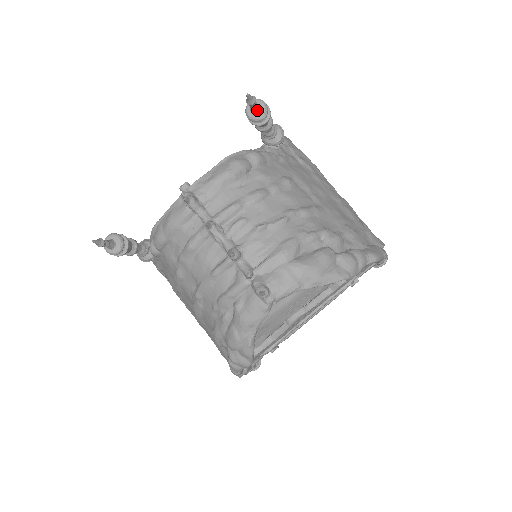
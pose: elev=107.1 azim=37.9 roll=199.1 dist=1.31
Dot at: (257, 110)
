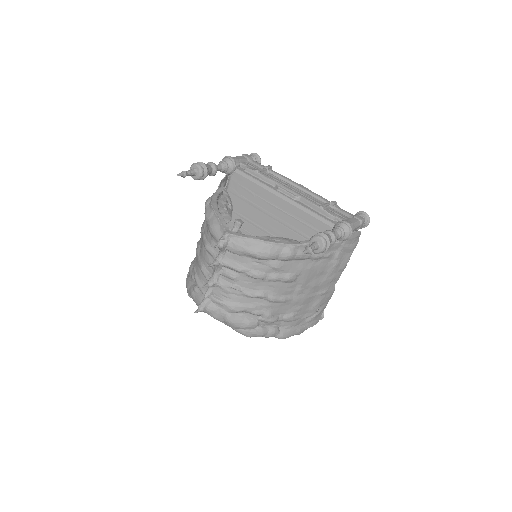
Dot at: occluded
